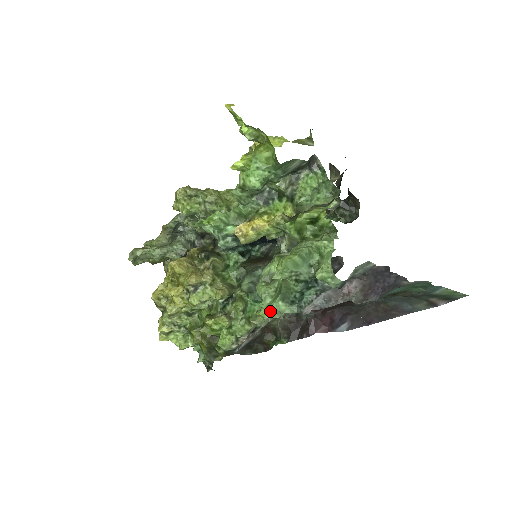
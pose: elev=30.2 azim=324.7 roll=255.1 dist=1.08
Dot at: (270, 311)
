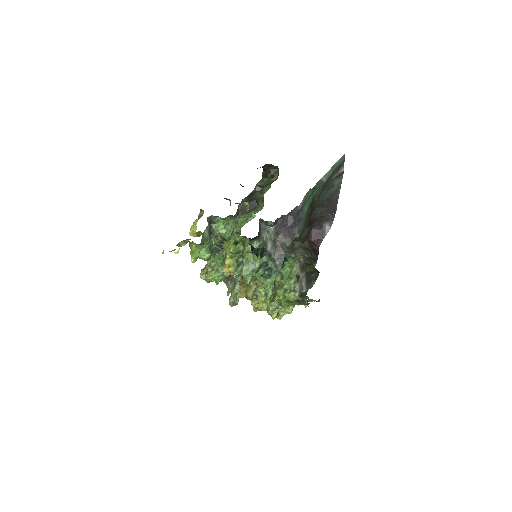
Dot at: (268, 288)
